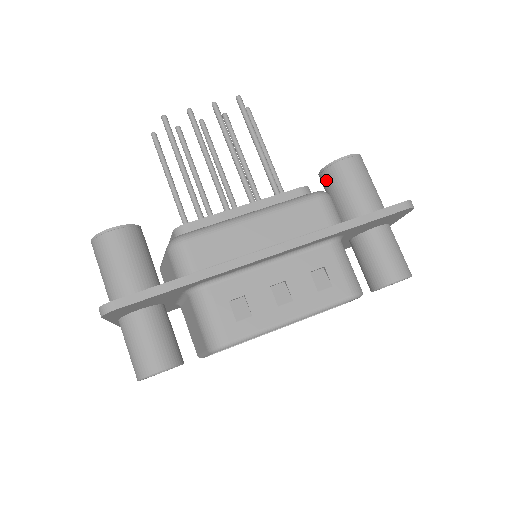
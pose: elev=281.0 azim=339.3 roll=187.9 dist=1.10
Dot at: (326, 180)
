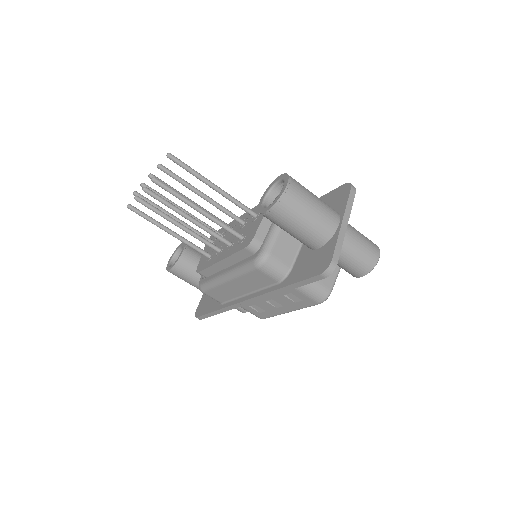
Dot at: occluded
